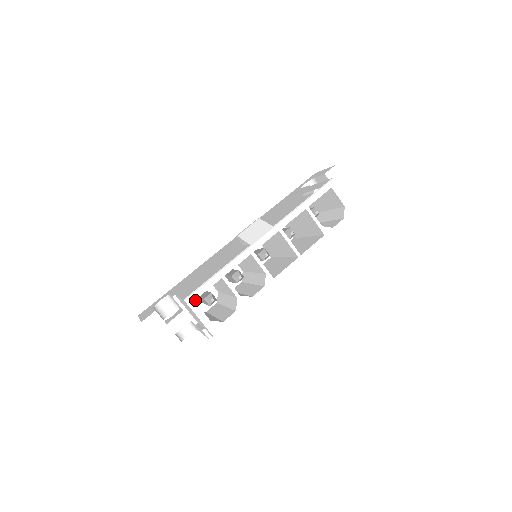
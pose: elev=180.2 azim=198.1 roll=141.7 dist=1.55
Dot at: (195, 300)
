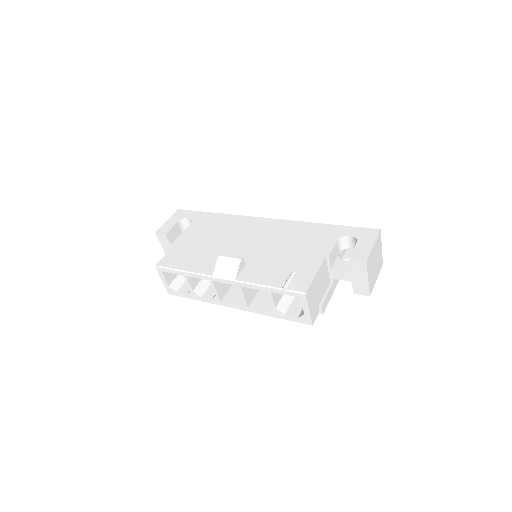
Dot at: occluded
